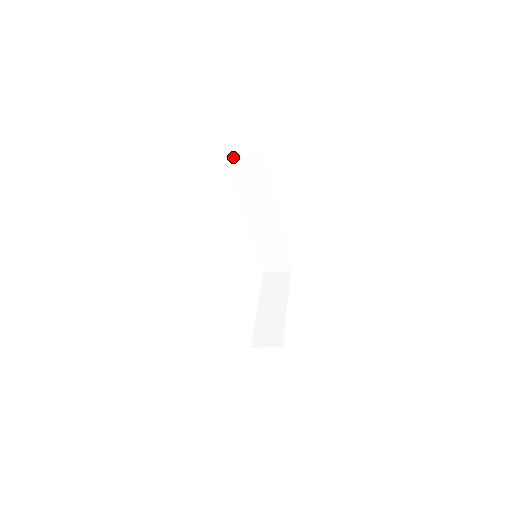
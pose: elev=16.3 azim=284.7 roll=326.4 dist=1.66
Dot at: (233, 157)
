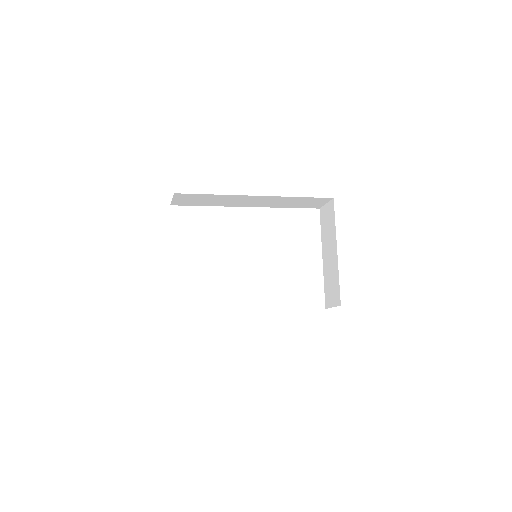
Dot at: (171, 203)
